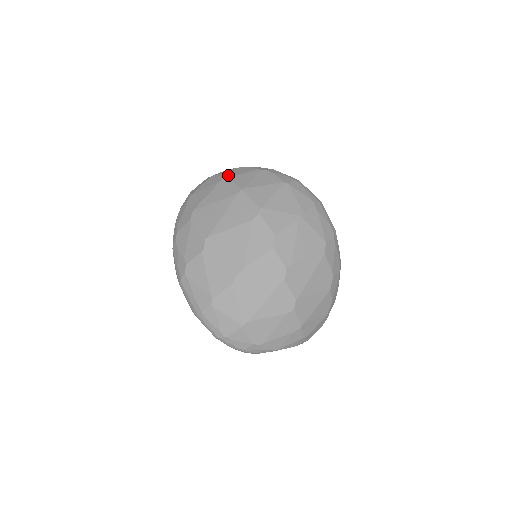
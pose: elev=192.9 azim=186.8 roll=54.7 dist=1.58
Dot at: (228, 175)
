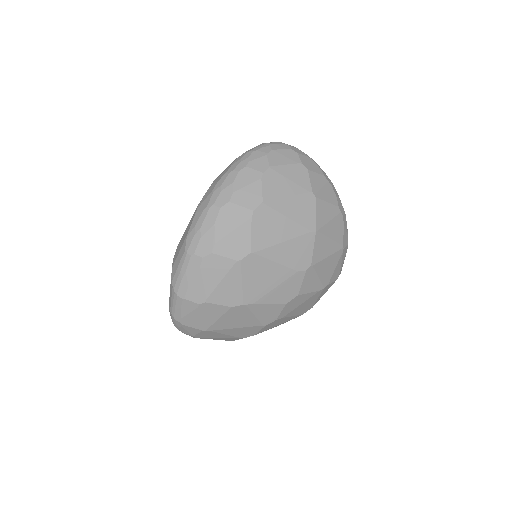
Dot at: (317, 190)
